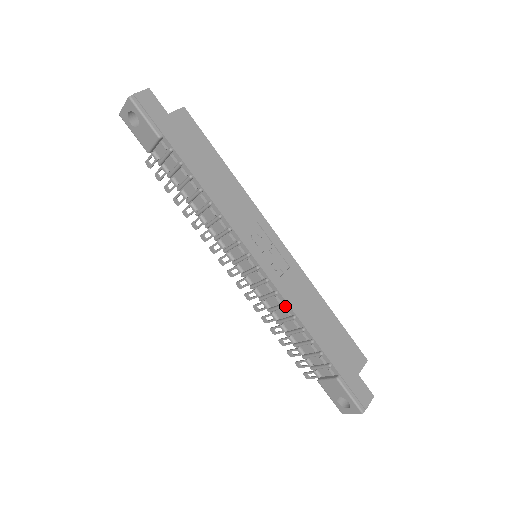
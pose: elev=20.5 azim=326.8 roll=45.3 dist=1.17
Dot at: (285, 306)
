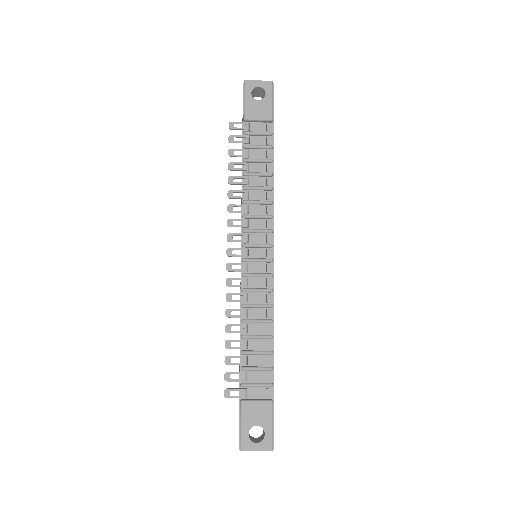
Dot at: (272, 306)
